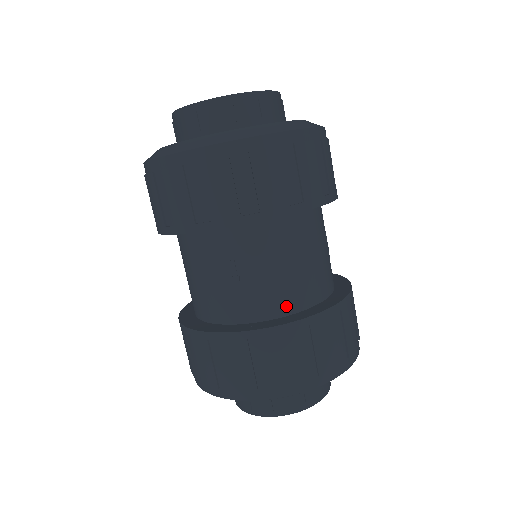
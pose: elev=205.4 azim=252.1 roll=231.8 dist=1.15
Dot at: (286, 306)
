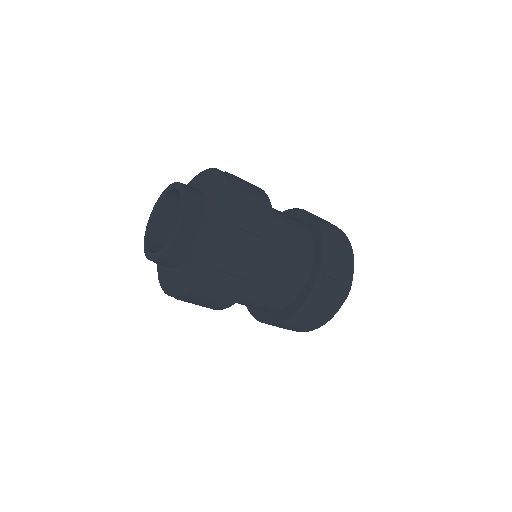
Dot at: (291, 297)
